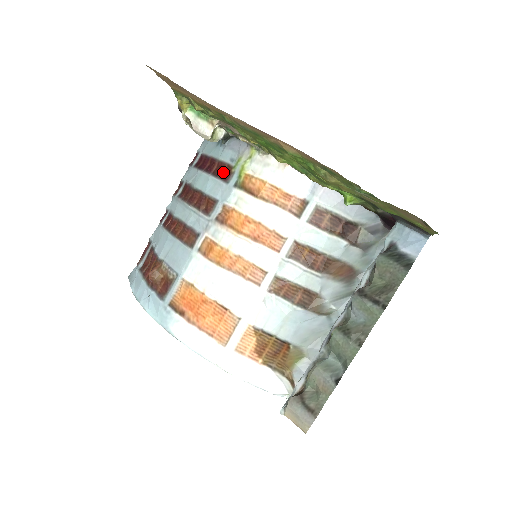
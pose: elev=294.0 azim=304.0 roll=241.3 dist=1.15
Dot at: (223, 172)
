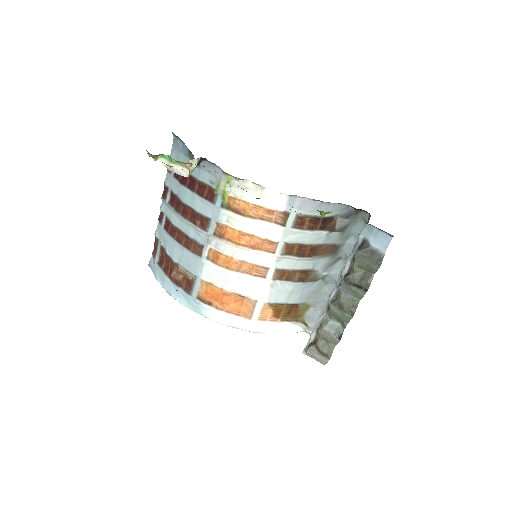
Dot at: (206, 193)
